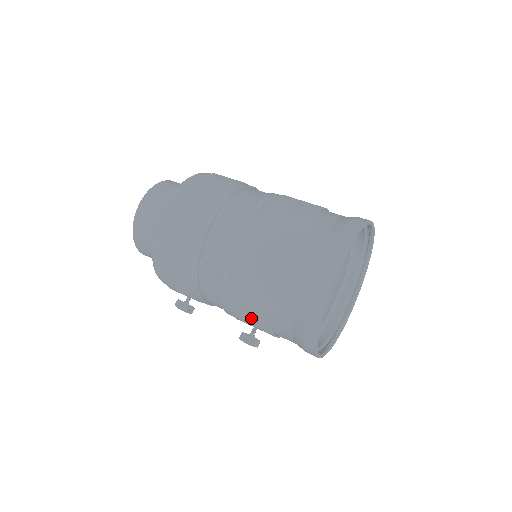
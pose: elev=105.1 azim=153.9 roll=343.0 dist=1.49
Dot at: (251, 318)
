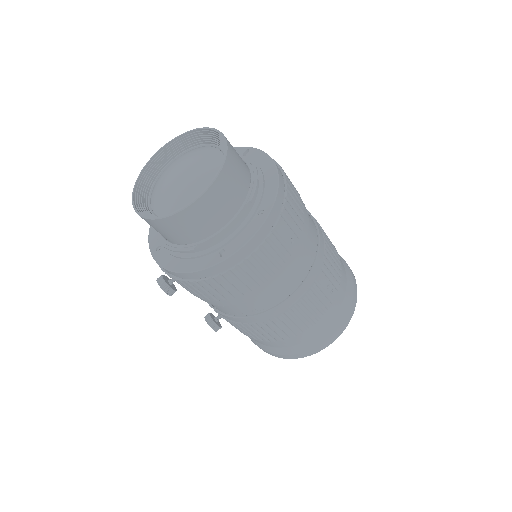
Dot at: occluded
